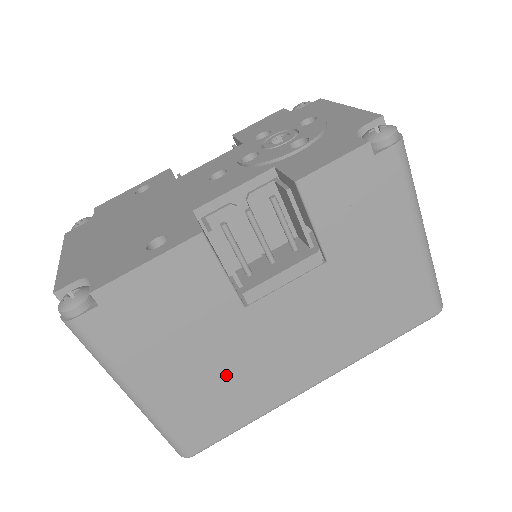
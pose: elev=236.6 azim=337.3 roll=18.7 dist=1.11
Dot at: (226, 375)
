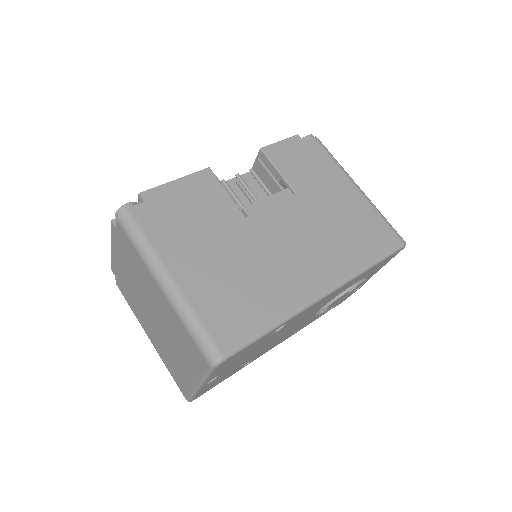
Dot at: (242, 270)
